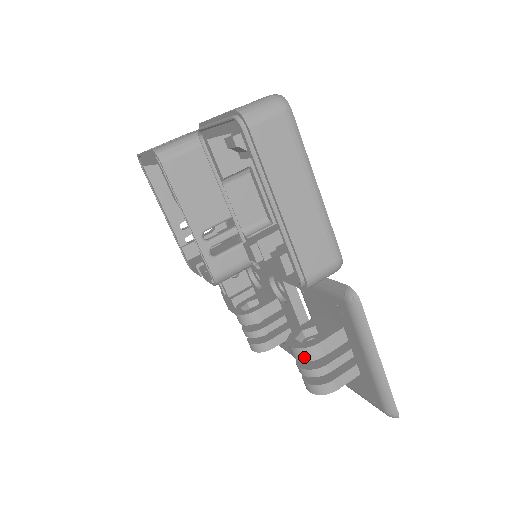
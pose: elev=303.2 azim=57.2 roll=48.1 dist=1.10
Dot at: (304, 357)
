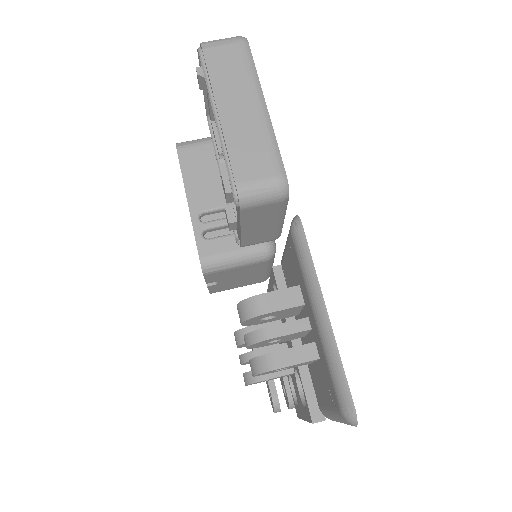
Dot at: (245, 313)
